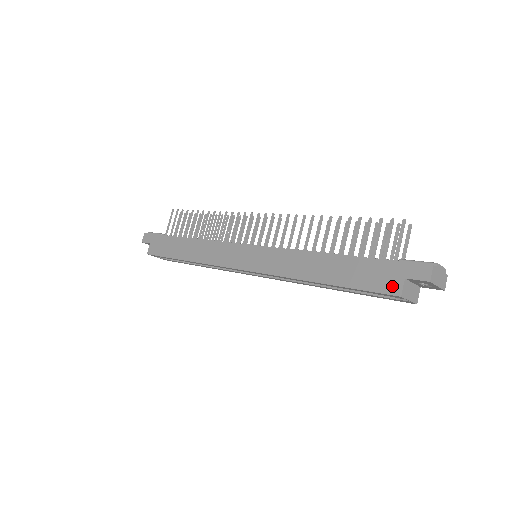
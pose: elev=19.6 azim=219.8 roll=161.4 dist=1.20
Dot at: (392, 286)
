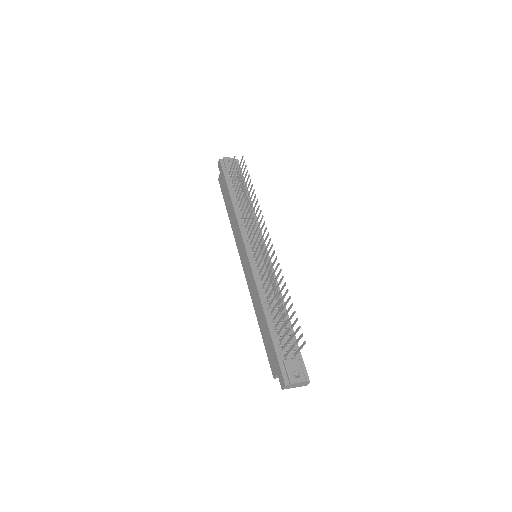
Dot at: (273, 370)
